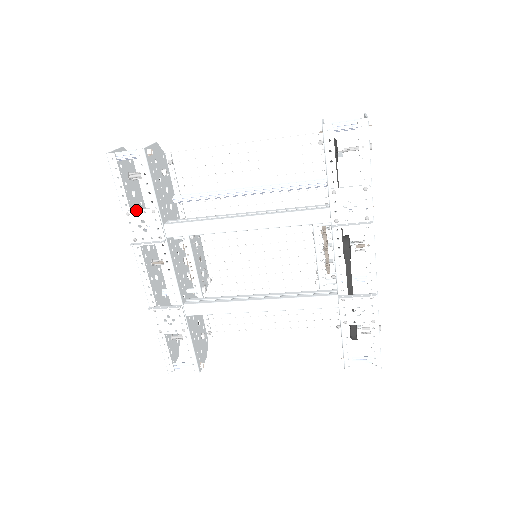
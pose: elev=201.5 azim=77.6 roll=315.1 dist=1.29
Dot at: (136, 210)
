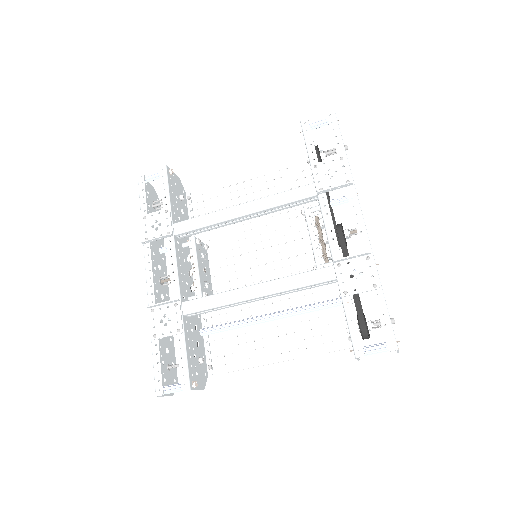
Dot at: (152, 213)
